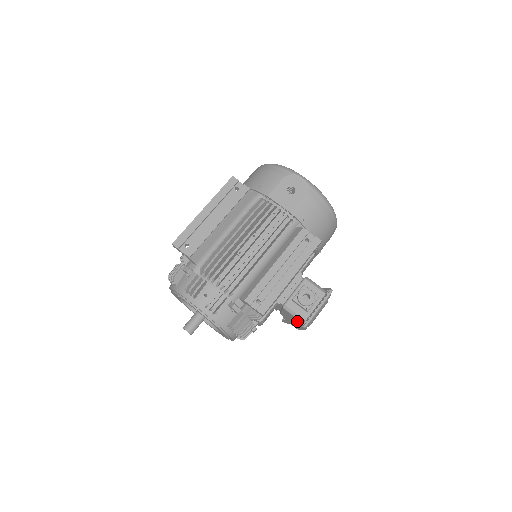
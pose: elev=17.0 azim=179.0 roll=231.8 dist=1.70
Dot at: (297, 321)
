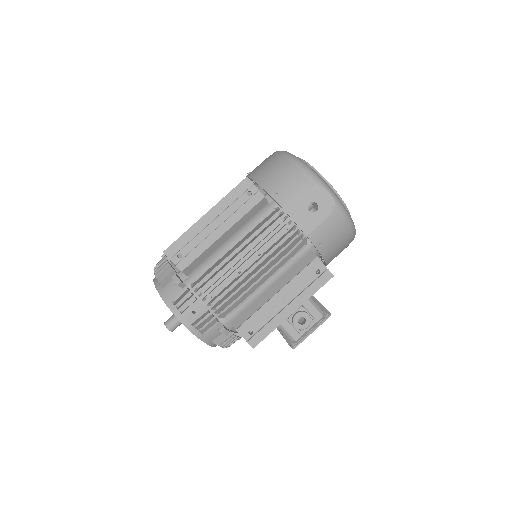
Dot at: occluded
